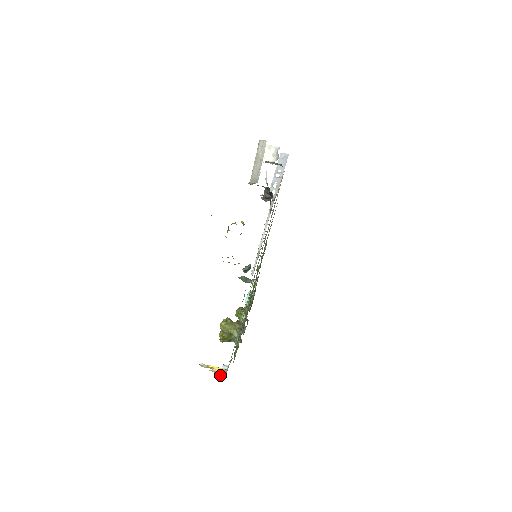
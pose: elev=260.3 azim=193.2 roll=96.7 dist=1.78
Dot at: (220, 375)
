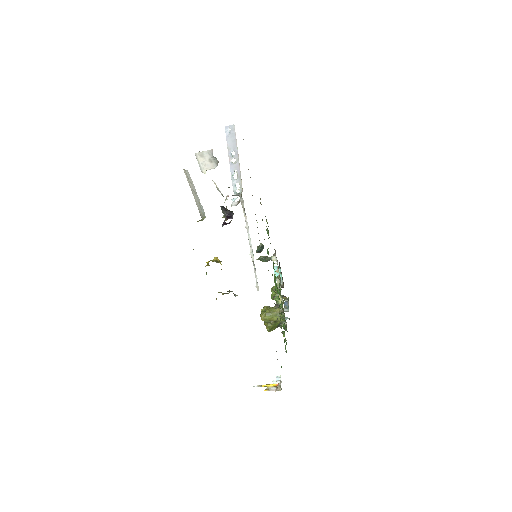
Dot at: occluded
